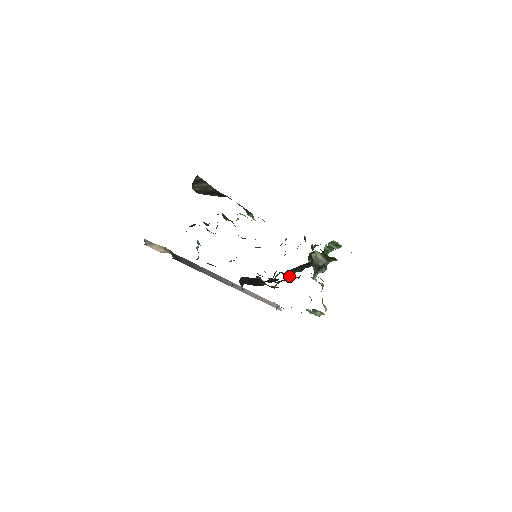
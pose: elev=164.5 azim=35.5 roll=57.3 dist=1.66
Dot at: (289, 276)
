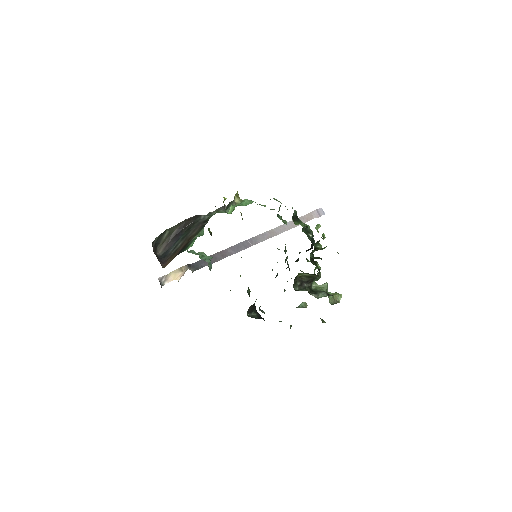
Dot at: occluded
